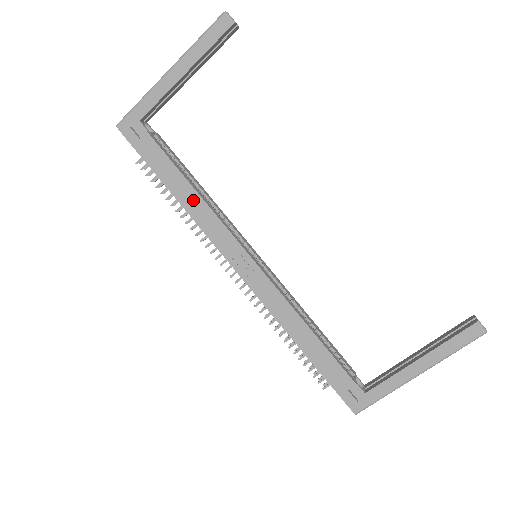
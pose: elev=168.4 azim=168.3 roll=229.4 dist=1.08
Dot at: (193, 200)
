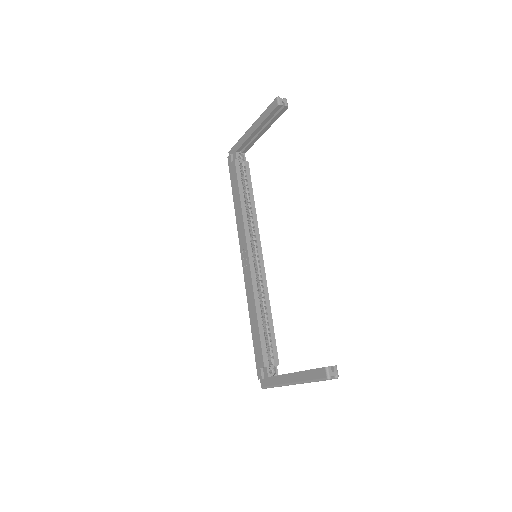
Dot at: (239, 207)
